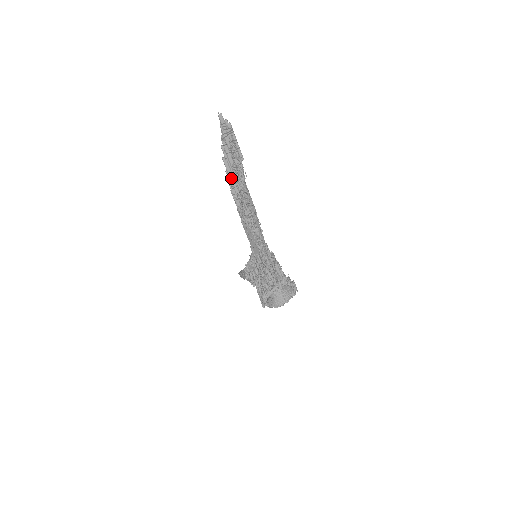
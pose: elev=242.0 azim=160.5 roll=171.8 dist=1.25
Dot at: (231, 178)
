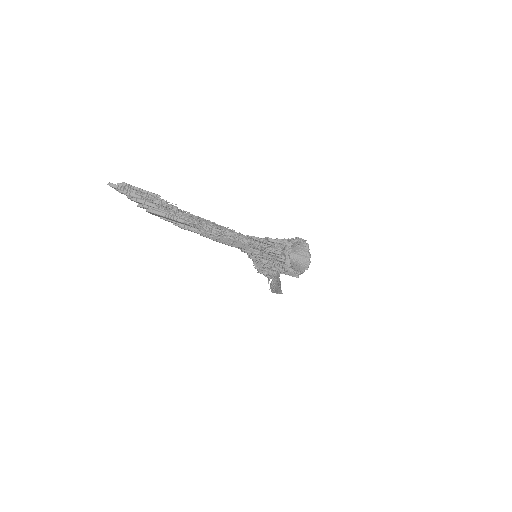
Dot at: (167, 216)
